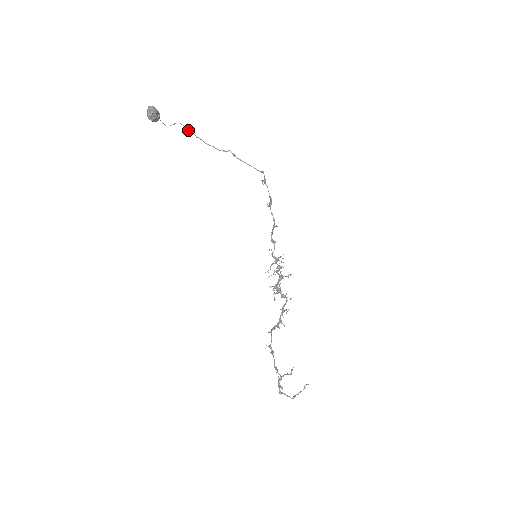
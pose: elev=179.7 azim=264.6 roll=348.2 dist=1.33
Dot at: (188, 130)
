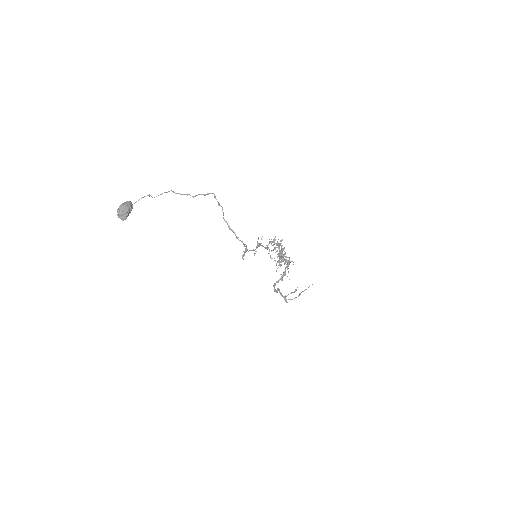
Dot at: (165, 192)
